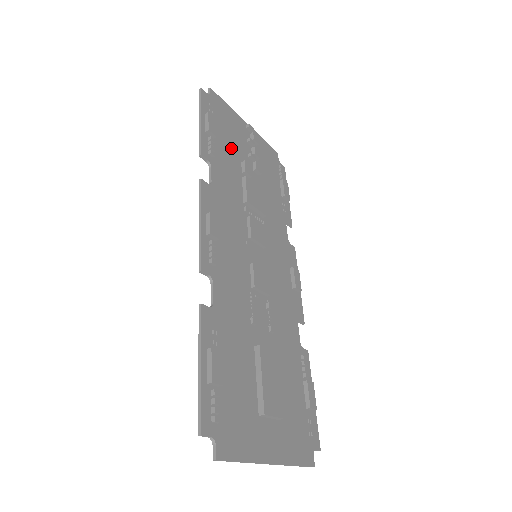
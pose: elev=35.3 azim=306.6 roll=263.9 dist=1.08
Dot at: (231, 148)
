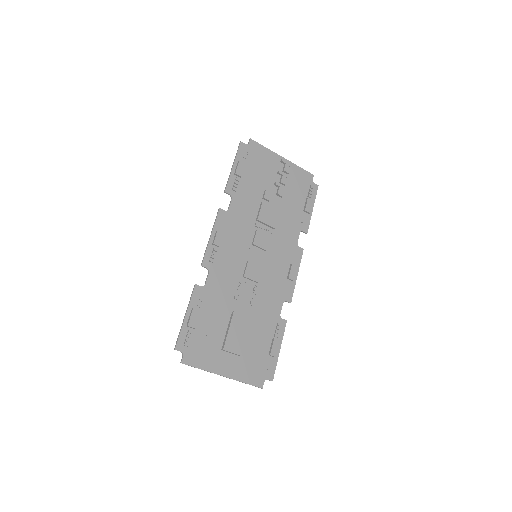
Dot at: (257, 181)
